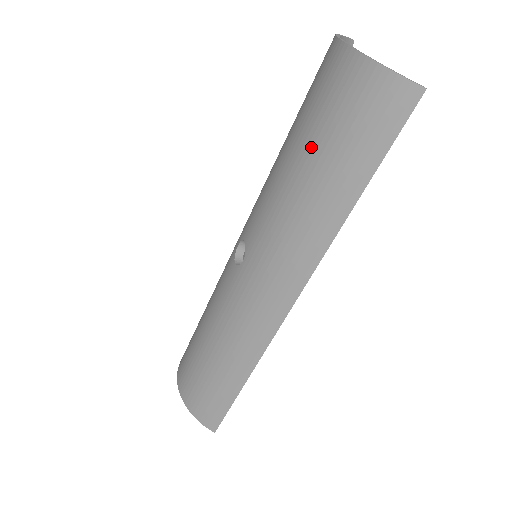
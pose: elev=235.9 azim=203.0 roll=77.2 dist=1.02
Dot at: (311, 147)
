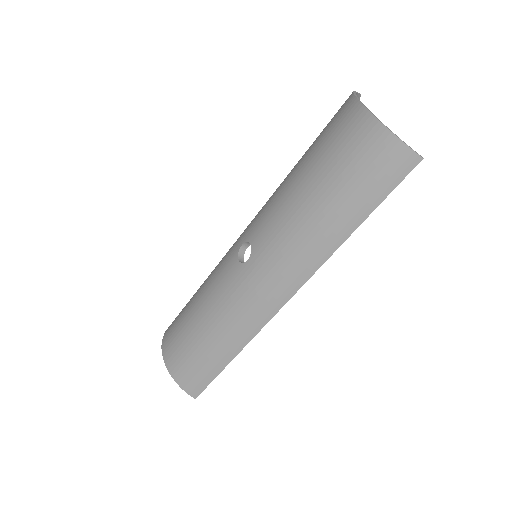
Dot at: (326, 181)
